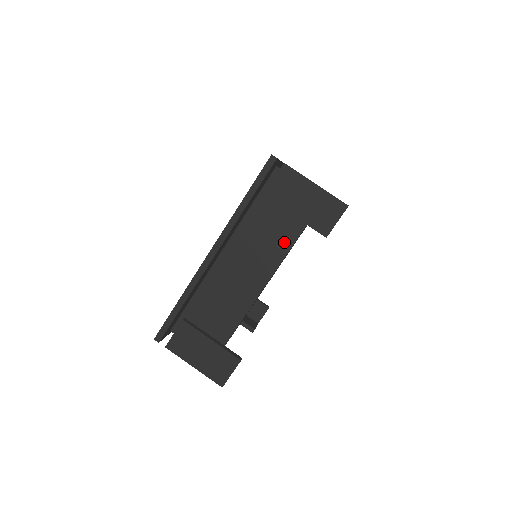
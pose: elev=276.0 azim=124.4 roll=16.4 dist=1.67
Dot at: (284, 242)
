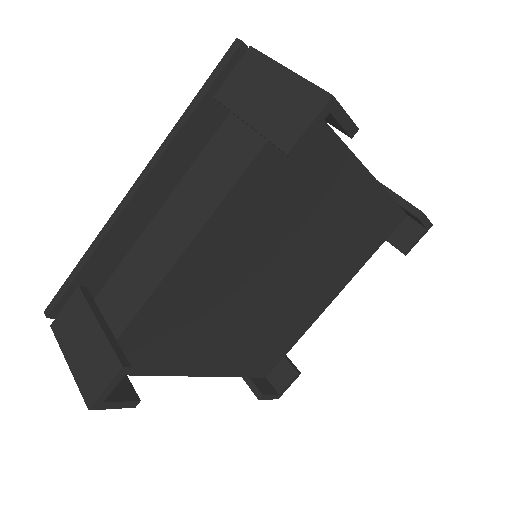
Dot at: occluded
